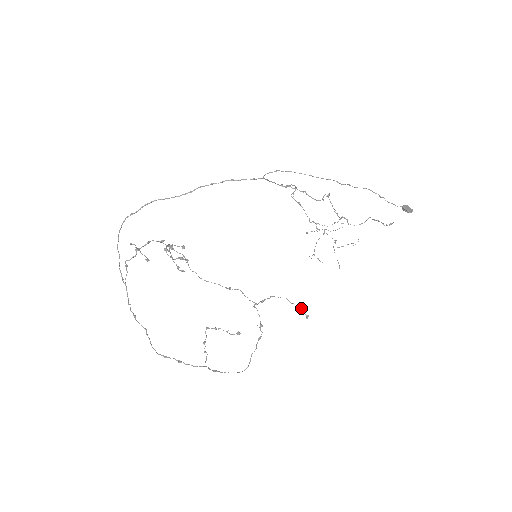
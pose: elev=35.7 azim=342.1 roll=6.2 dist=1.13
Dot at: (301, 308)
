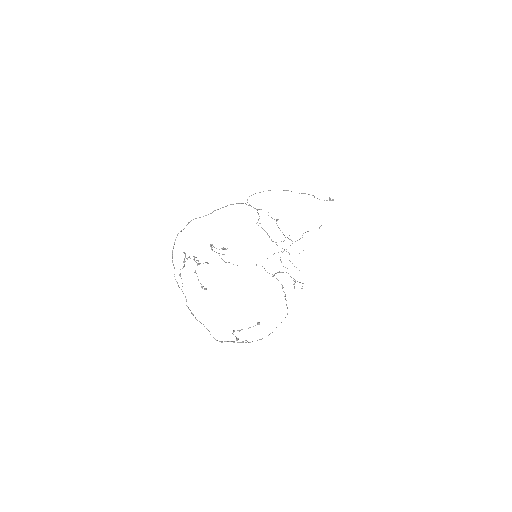
Dot at: (294, 287)
